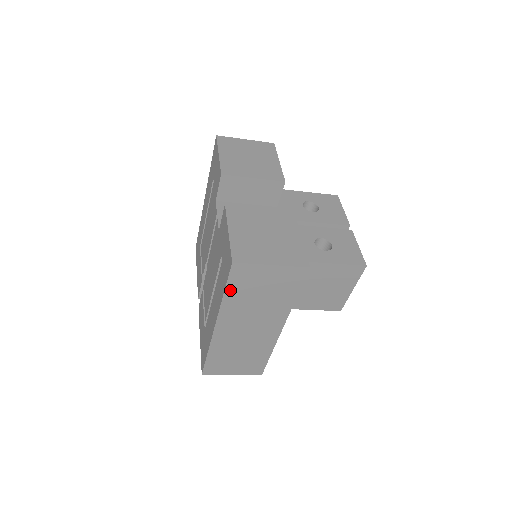
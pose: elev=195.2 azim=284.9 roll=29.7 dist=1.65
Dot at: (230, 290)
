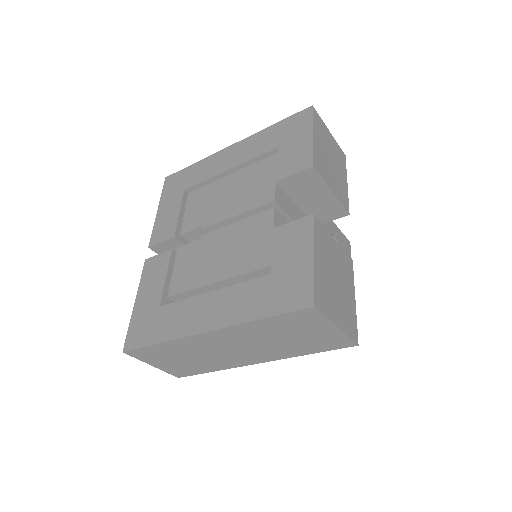
Dot at: (271, 320)
